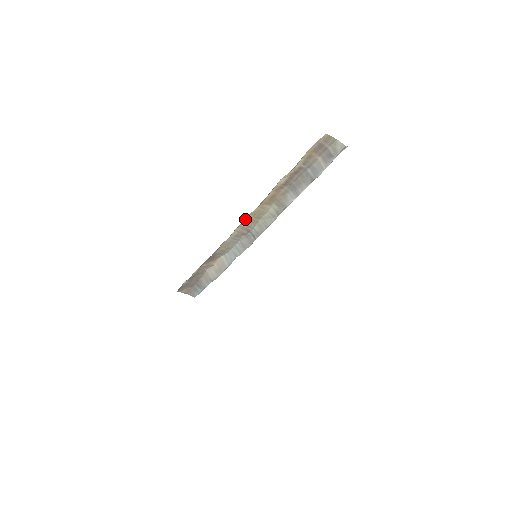
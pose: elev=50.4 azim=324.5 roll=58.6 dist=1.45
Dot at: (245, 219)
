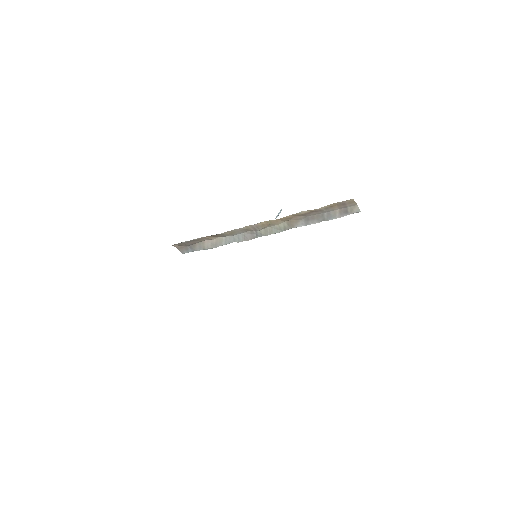
Dot at: (259, 223)
